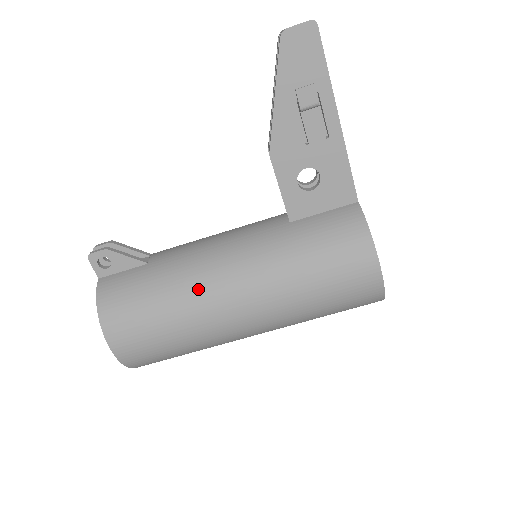
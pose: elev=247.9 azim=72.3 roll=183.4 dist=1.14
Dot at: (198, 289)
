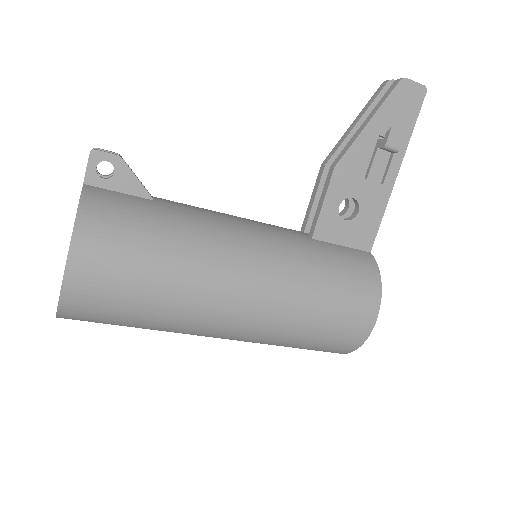
Dot at: (212, 253)
